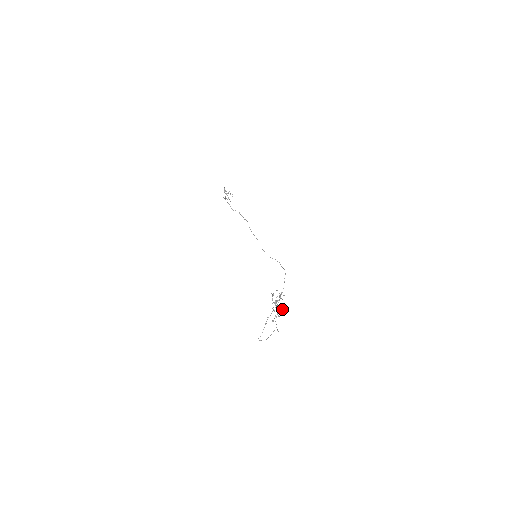
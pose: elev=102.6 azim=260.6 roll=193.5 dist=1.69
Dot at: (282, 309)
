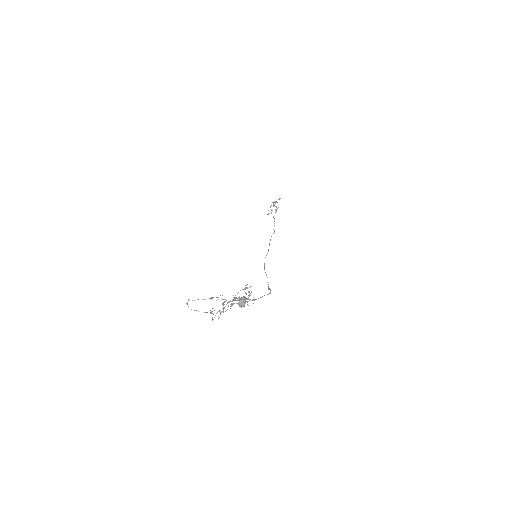
Dot at: occluded
